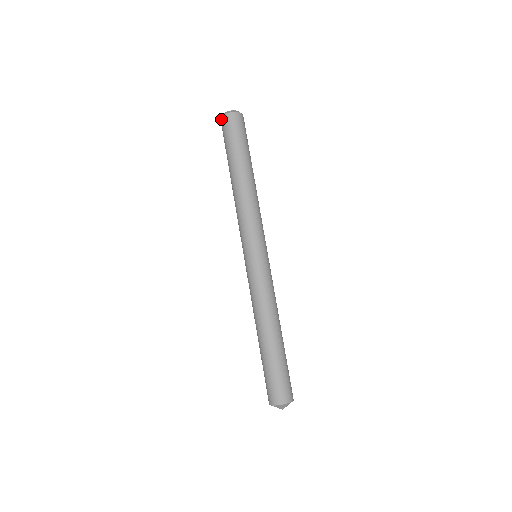
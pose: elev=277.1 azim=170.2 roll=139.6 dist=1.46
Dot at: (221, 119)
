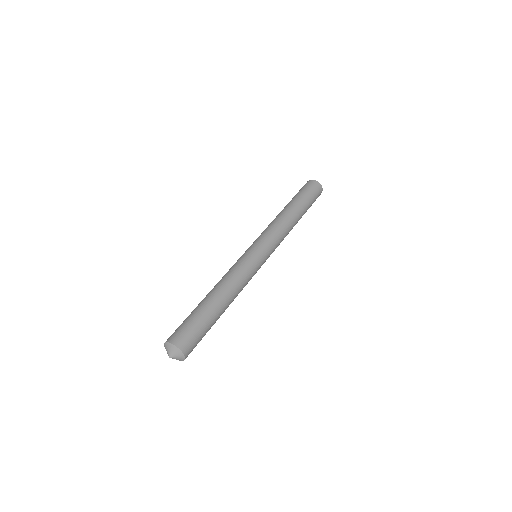
Dot at: occluded
